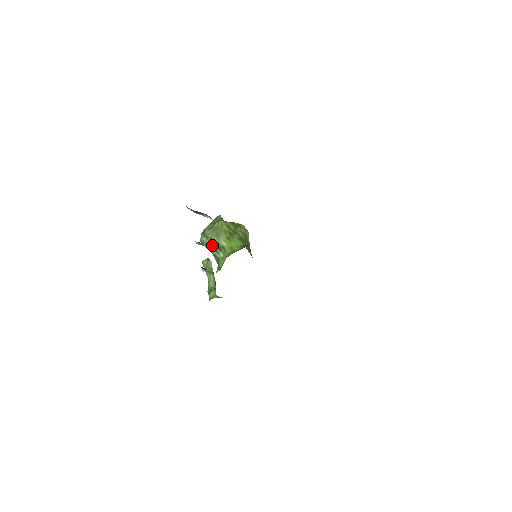
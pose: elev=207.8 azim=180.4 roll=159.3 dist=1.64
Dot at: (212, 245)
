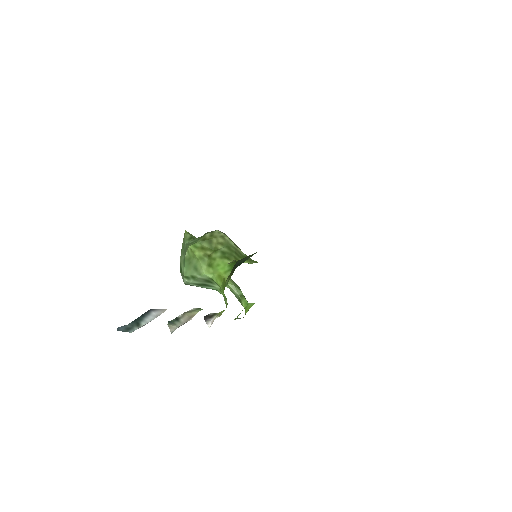
Dot at: (199, 282)
